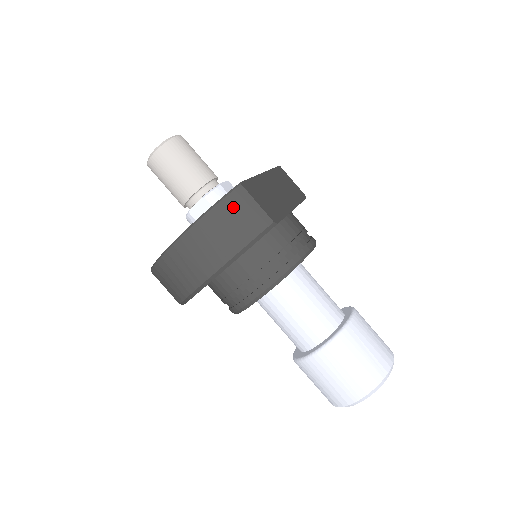
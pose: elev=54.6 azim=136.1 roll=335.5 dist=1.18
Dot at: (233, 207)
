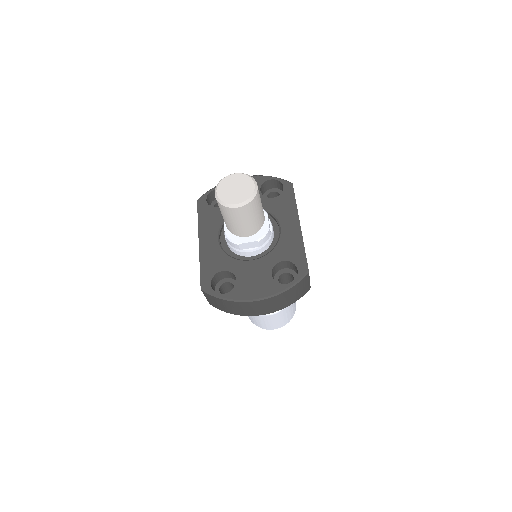
Dot at: (299, 287)
